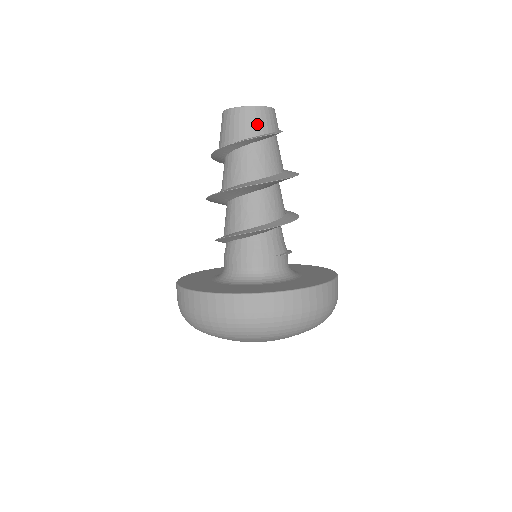
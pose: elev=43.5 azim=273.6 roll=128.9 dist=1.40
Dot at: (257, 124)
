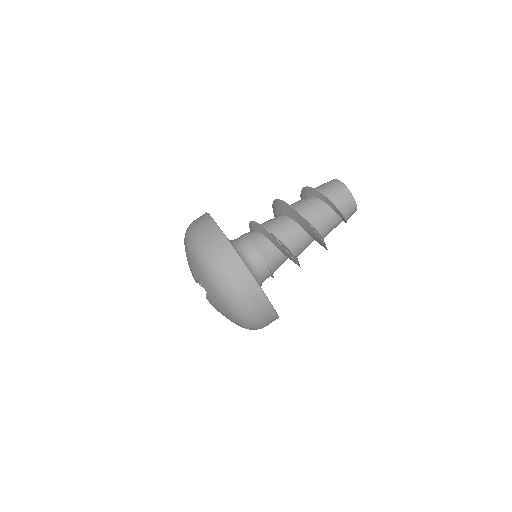
Dot at: (342, 201)
